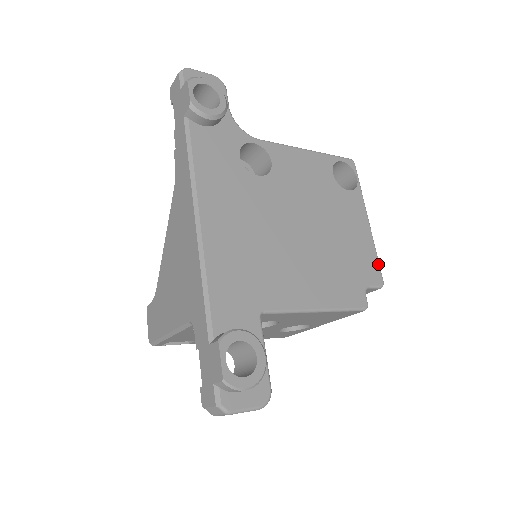
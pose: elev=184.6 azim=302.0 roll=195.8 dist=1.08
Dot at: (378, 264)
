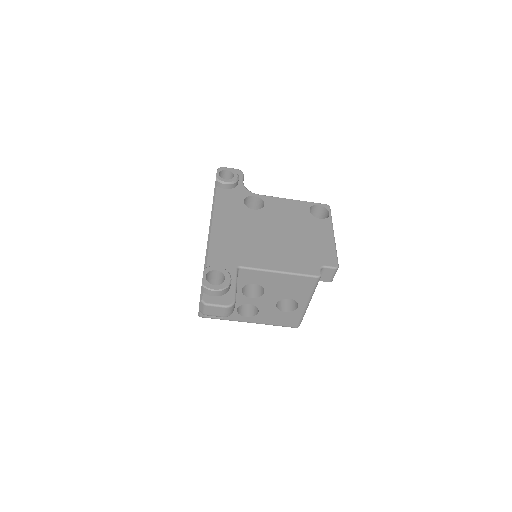
Dot at: (336, 256)
